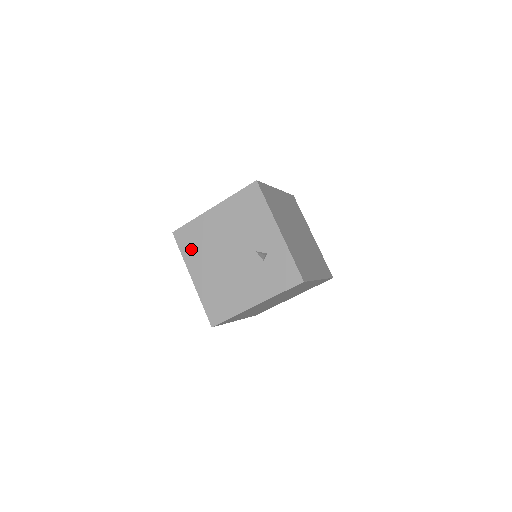
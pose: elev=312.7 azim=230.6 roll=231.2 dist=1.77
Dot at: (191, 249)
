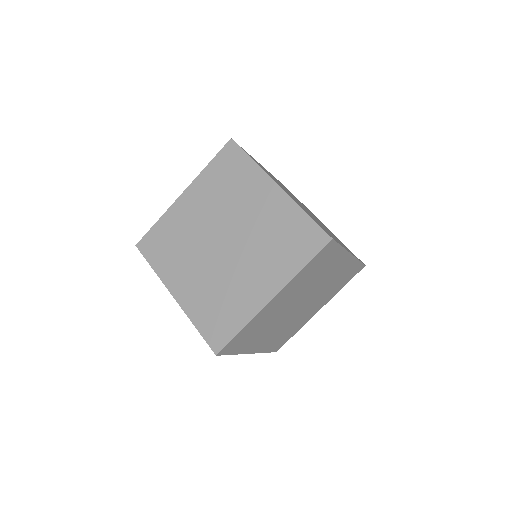
Dot at: occluded
